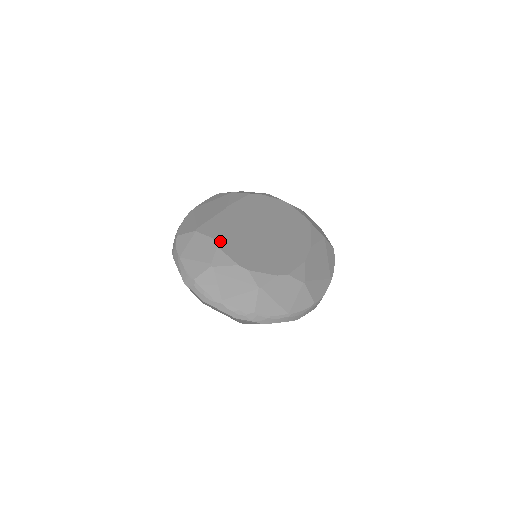
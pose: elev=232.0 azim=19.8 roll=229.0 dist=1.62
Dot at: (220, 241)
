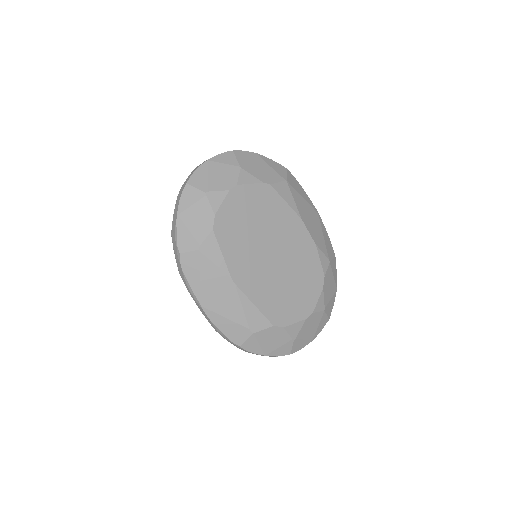
Dot at: (278, 321)
